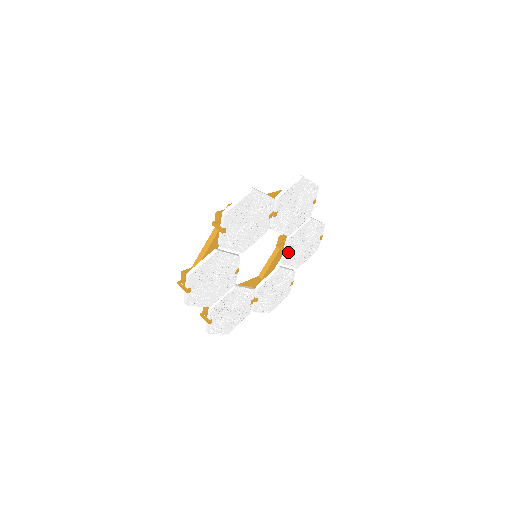
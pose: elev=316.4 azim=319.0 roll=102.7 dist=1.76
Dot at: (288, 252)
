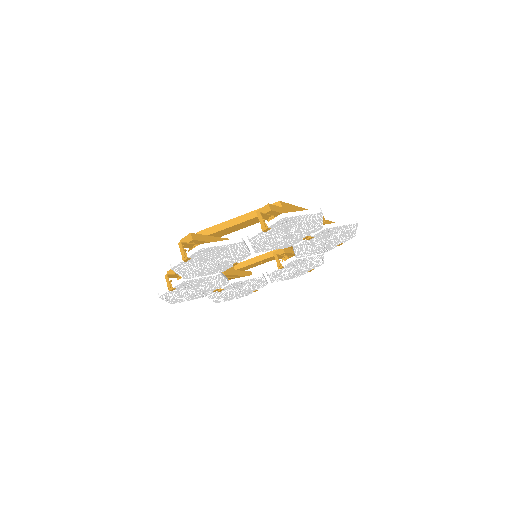
Dot at: (281, 268)
